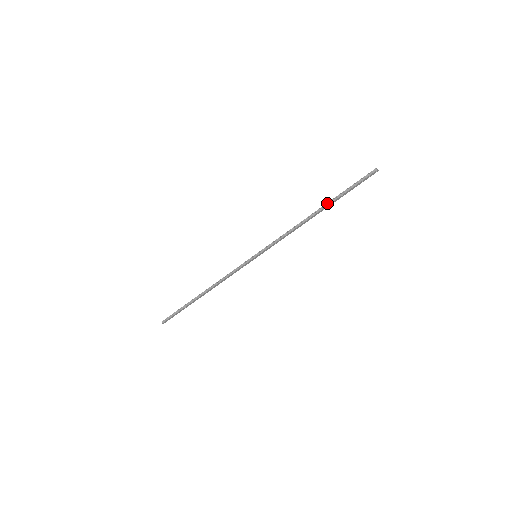
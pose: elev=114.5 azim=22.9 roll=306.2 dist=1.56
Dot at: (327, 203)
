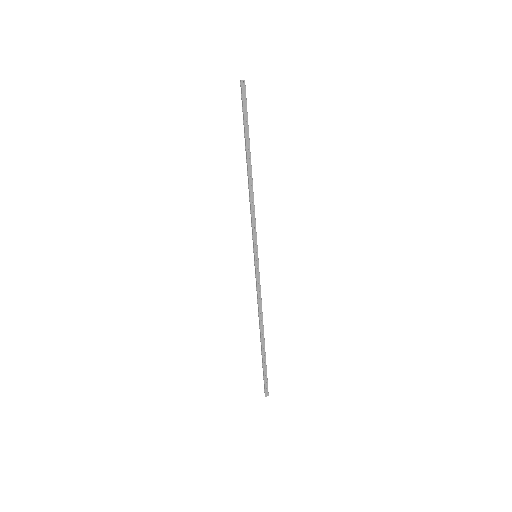
Dot at: occluded
